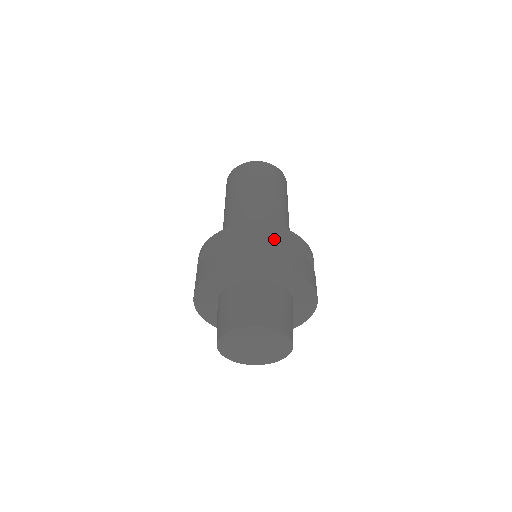
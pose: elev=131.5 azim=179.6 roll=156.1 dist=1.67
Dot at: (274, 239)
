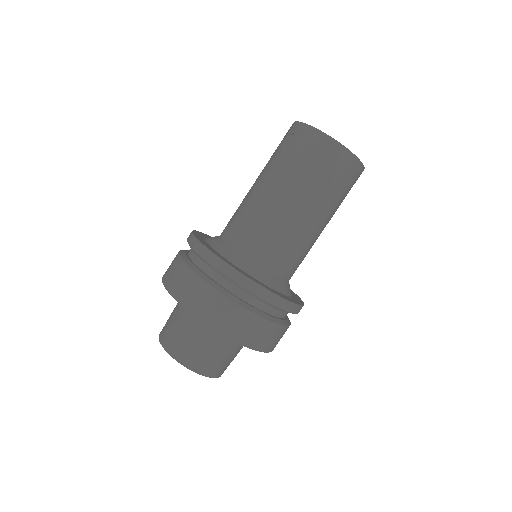
Dot at: (226, 278)
